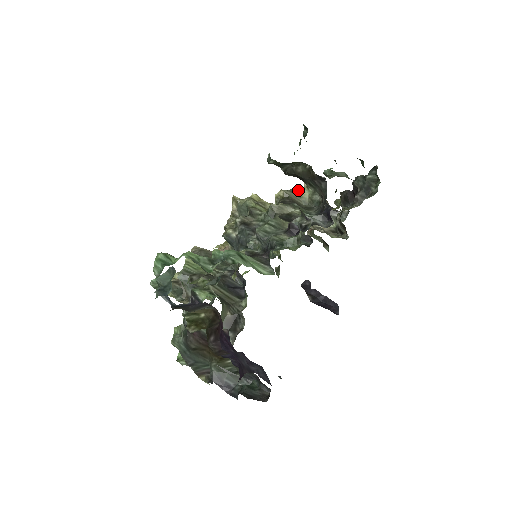
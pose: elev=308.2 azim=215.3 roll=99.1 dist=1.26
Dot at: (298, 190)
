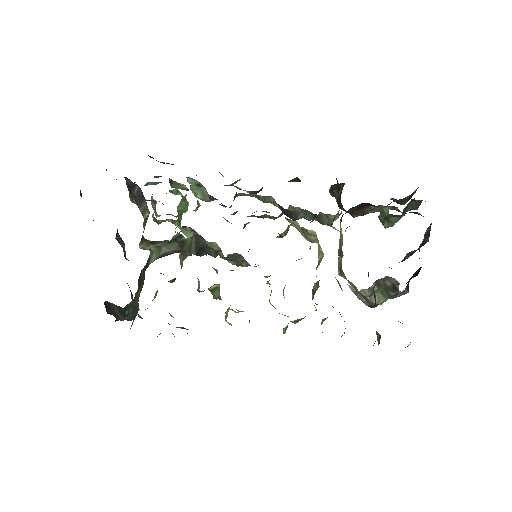
Dot at: (334, 215)
